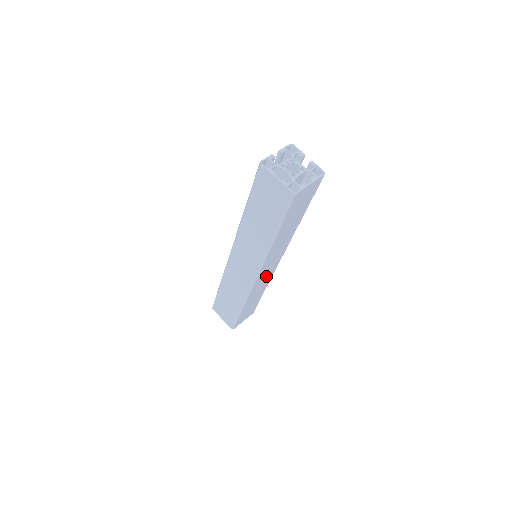
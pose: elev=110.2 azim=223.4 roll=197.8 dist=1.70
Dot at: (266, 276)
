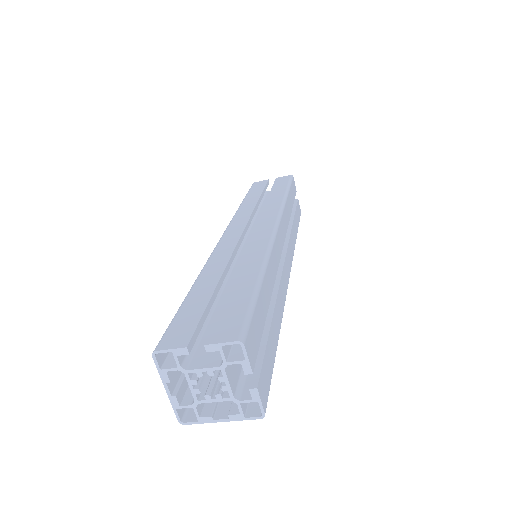
Dot at: occluded
